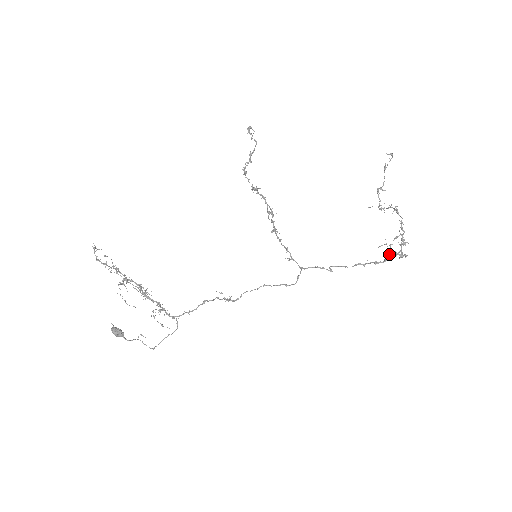
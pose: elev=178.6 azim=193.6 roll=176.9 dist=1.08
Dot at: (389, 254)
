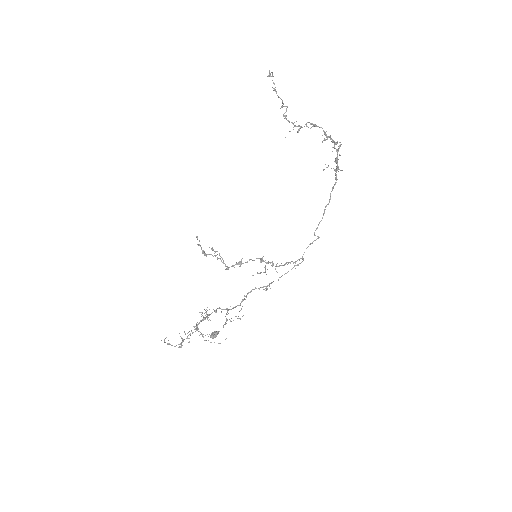
Dot at: occluded
